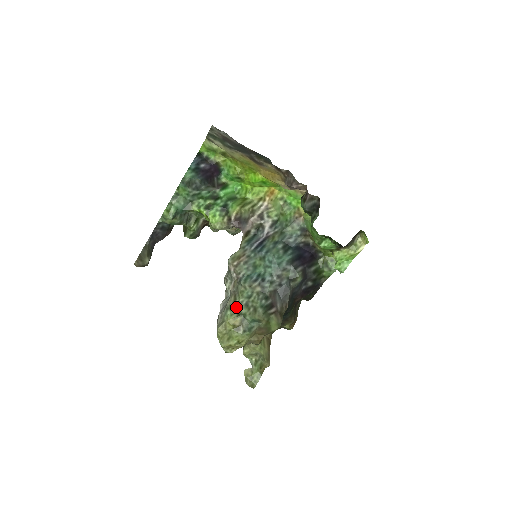
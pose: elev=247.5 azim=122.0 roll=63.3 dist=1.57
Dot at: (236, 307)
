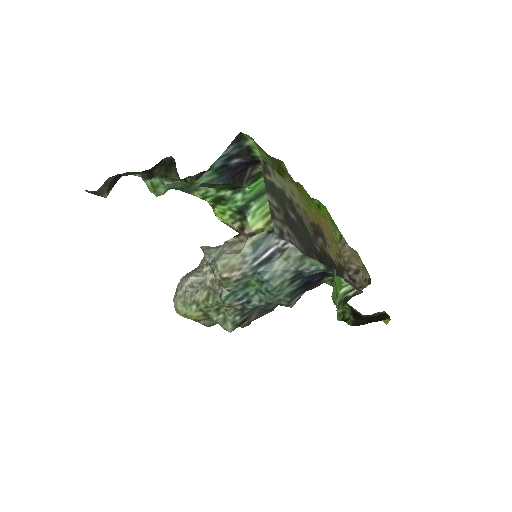
Dot at: (205, 308)
